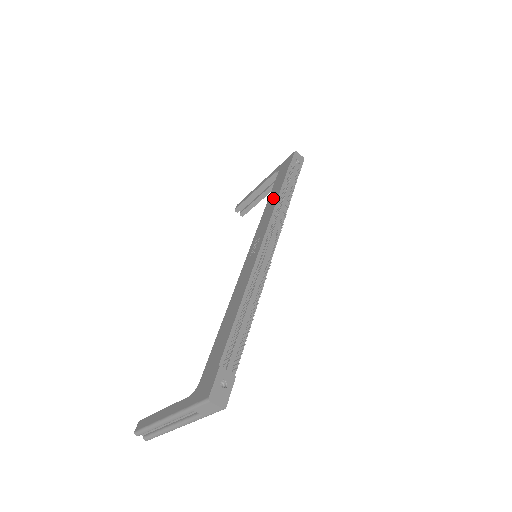
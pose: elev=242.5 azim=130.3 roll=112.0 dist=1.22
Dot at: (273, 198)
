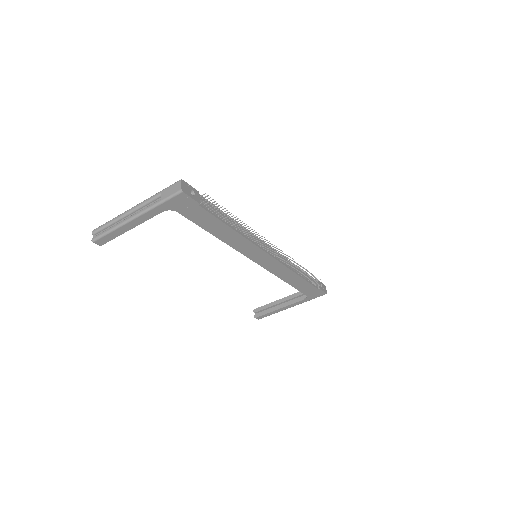
Dot at: occluded
